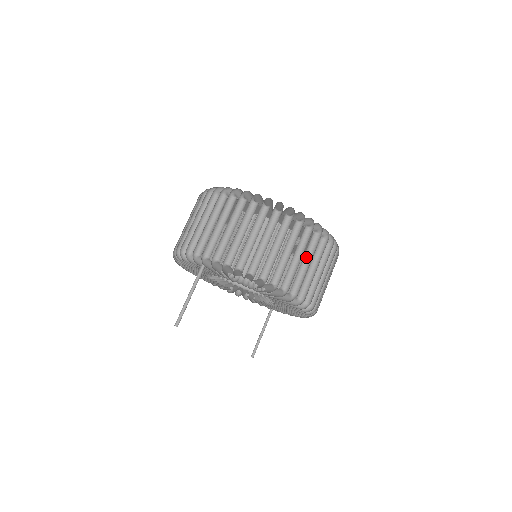
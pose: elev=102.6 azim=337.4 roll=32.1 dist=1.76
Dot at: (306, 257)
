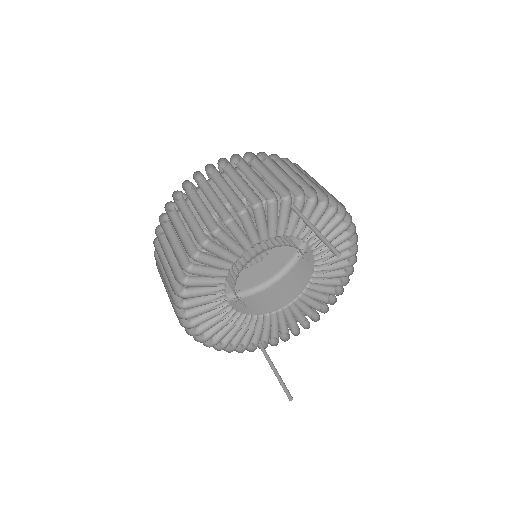
Dot at: occluded
